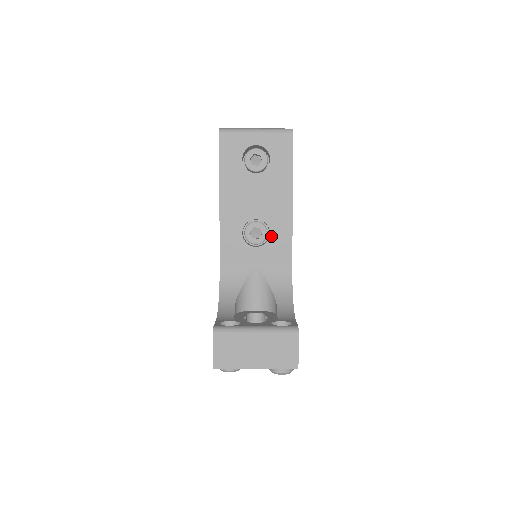
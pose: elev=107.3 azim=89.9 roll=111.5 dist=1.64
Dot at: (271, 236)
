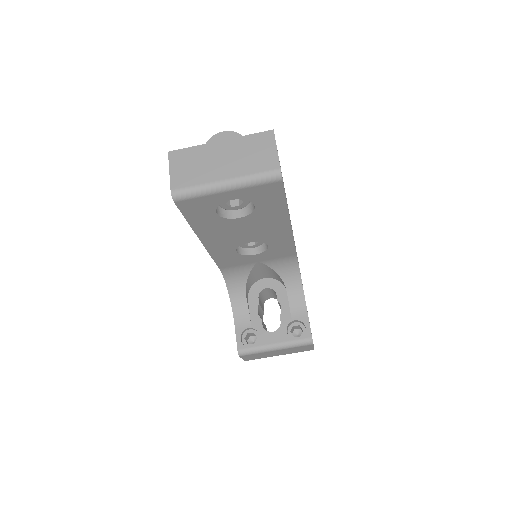
Dot at: (270, 247)
